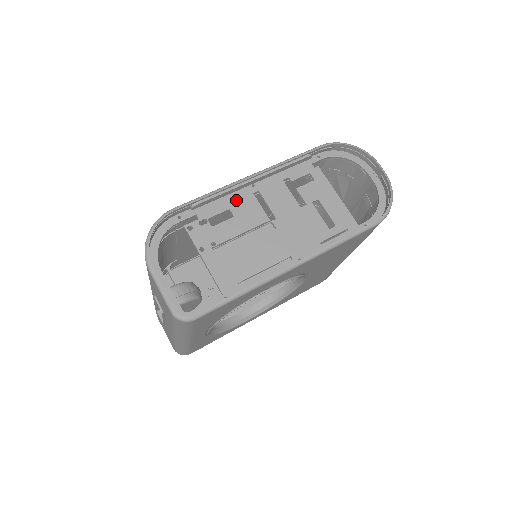
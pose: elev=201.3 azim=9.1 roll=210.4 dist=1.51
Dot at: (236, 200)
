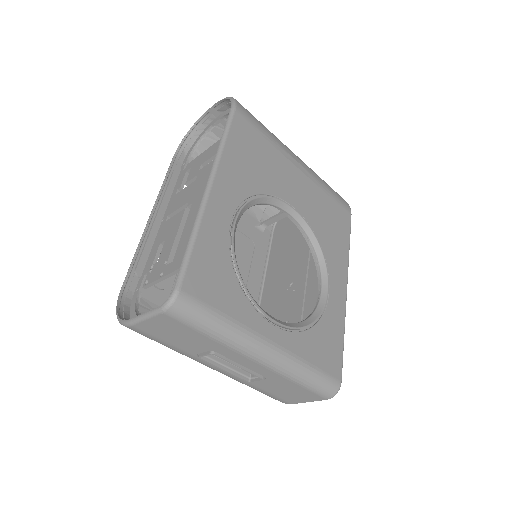
Dot at: (160, 237)
